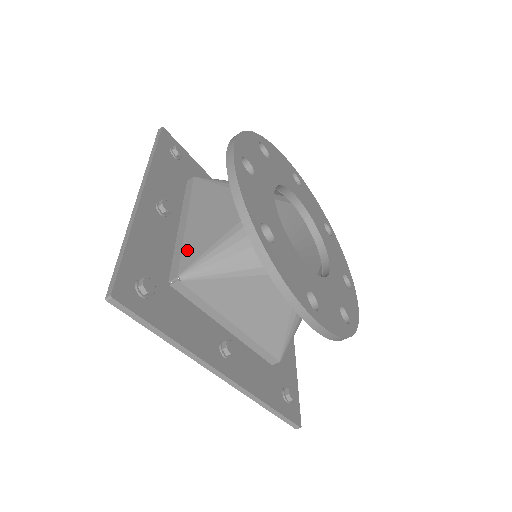
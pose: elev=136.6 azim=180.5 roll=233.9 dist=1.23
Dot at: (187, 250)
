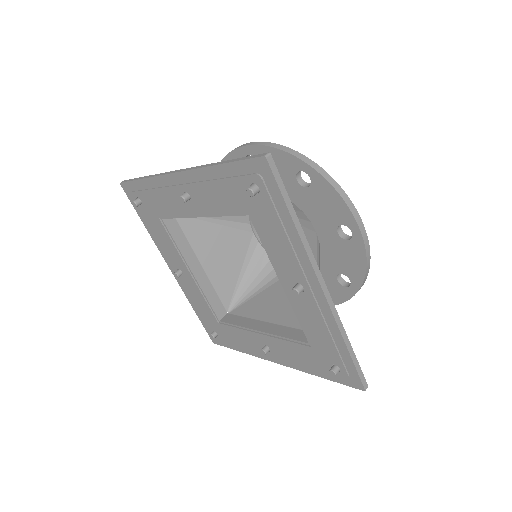
Dot at: occluded
